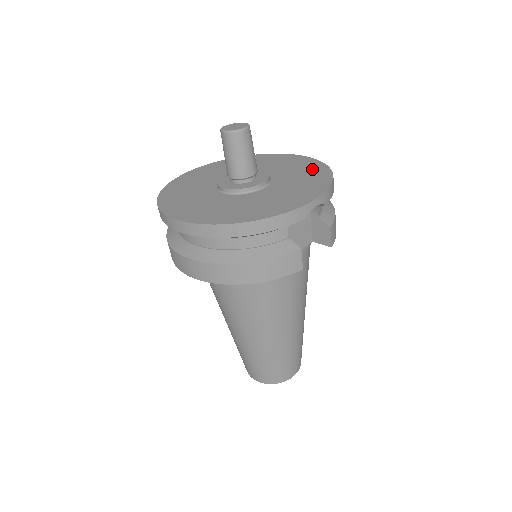
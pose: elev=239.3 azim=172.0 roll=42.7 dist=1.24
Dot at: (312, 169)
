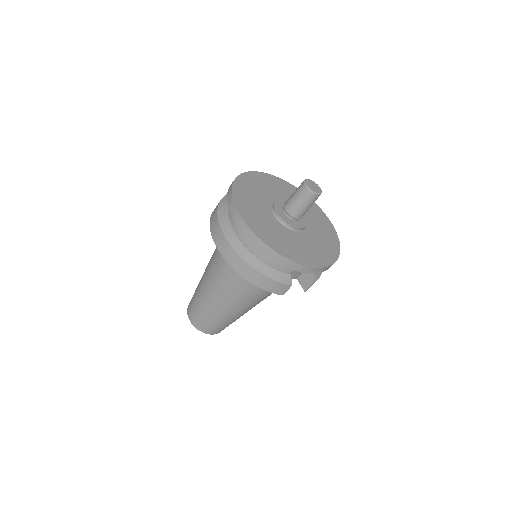
Dot at: (331, 239)
